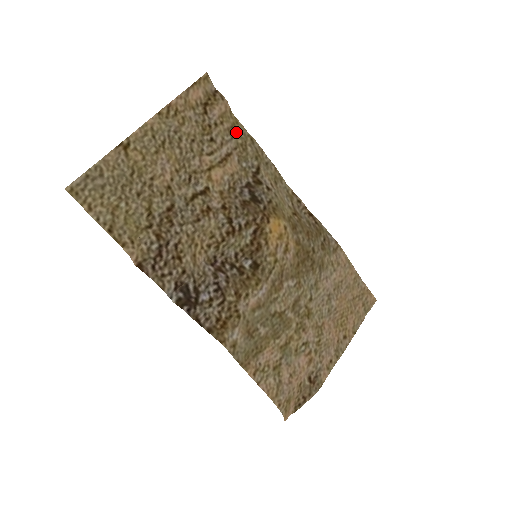
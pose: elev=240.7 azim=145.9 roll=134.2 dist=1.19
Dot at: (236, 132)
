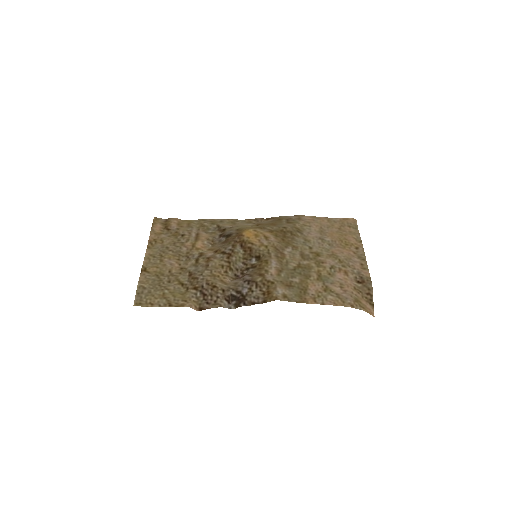
Dot at: (192, 224)
